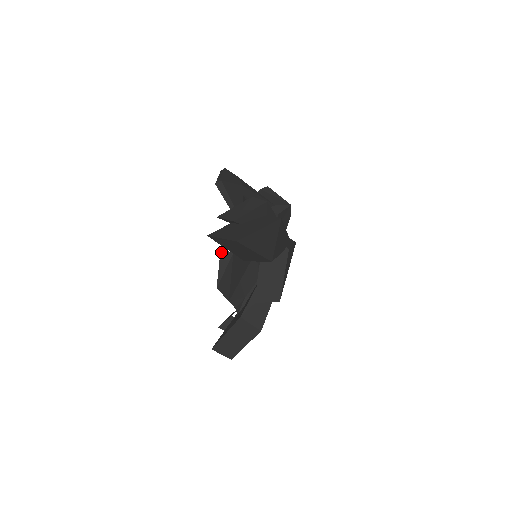
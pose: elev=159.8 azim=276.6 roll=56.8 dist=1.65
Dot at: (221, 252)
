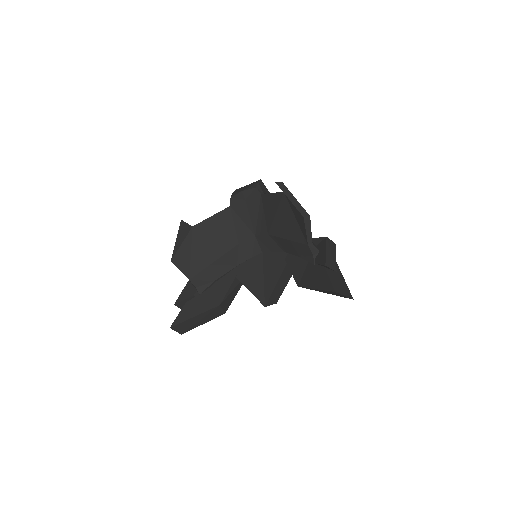
Dot at: (181, 223)
